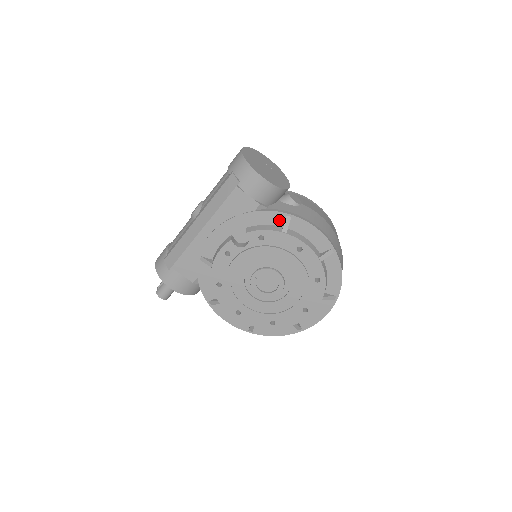
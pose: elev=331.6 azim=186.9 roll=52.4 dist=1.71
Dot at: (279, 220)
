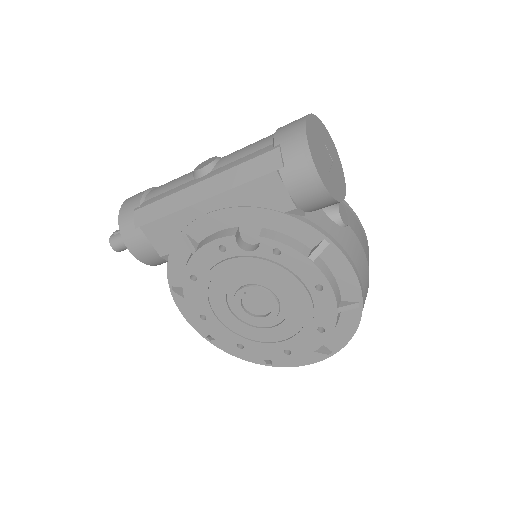
Dot at: (311, 239)
